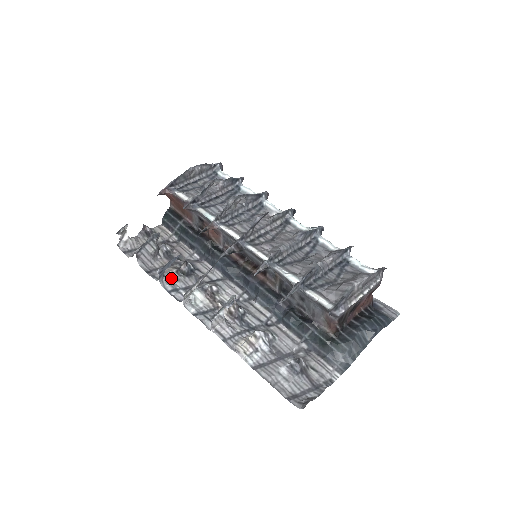
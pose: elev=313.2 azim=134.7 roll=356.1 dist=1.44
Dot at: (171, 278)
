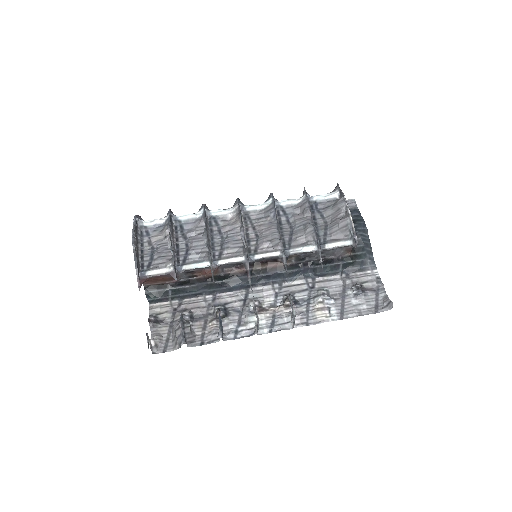
Dot at: occluded
